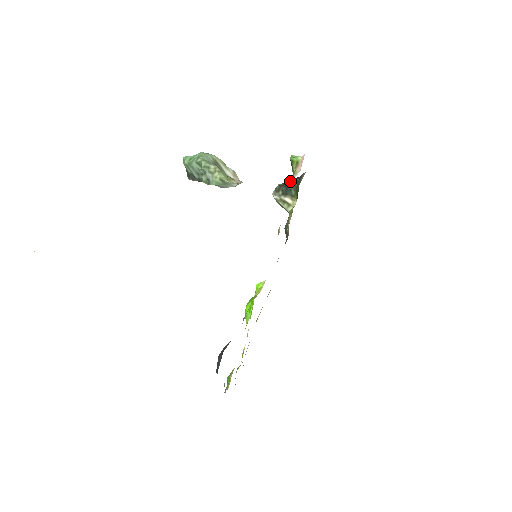
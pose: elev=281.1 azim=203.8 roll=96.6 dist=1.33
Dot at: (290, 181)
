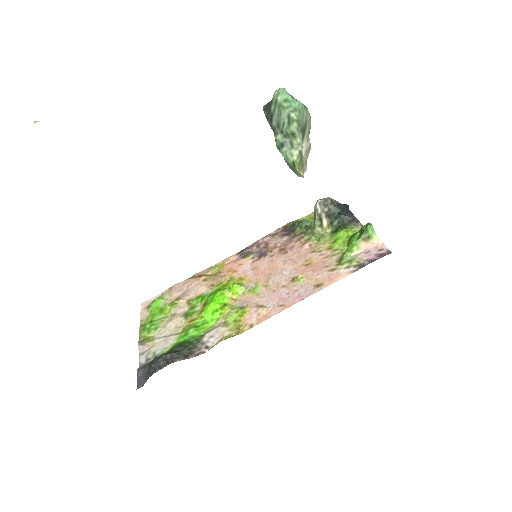
Dot at: (343, 207)
